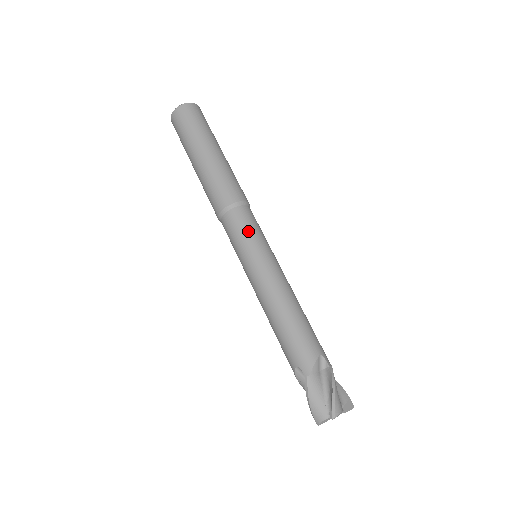
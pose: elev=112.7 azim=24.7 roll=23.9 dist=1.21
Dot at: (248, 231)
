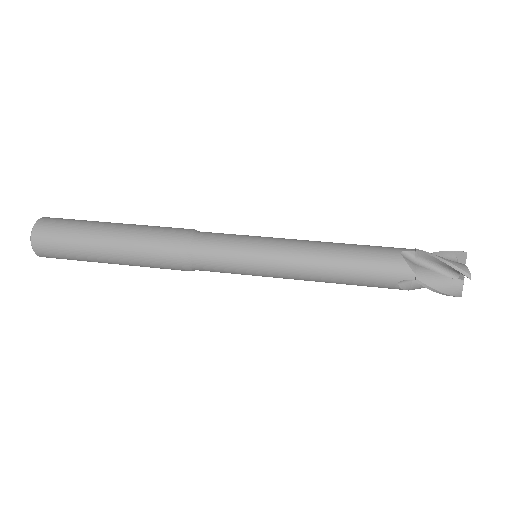
Dot at: (228, 248)
